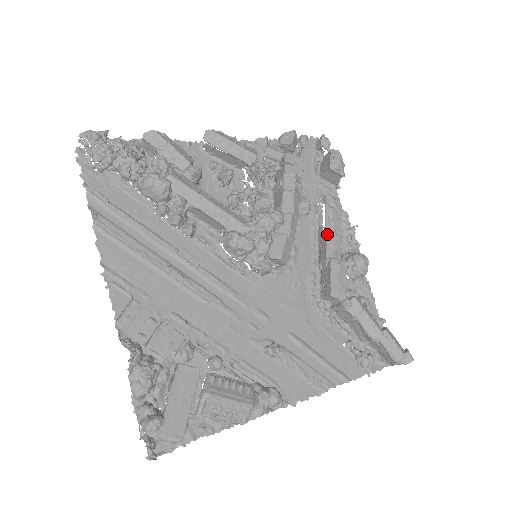
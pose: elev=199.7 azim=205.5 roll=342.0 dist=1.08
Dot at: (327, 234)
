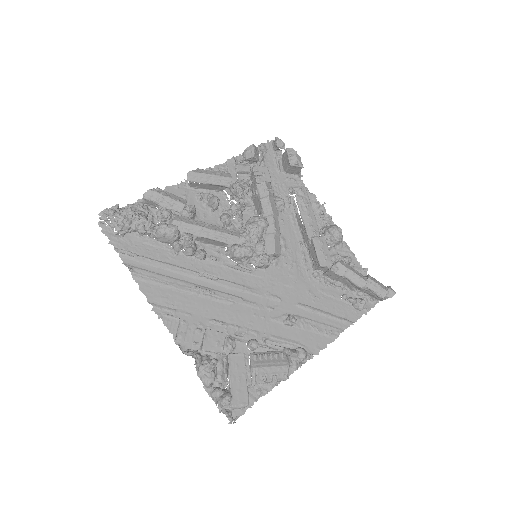
Dot at: (304, 219)
